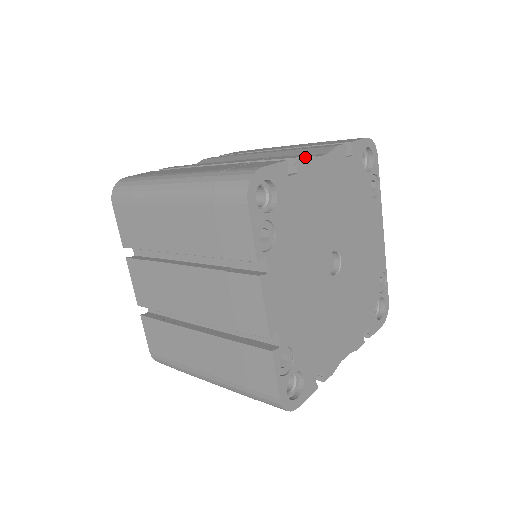
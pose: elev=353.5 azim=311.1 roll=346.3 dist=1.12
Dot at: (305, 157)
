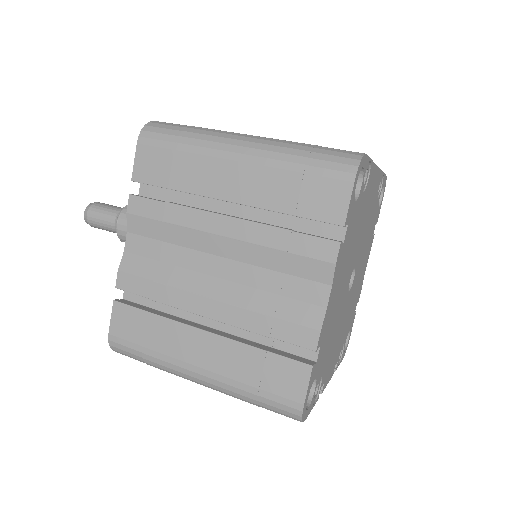
Dot at: (320, 333)
